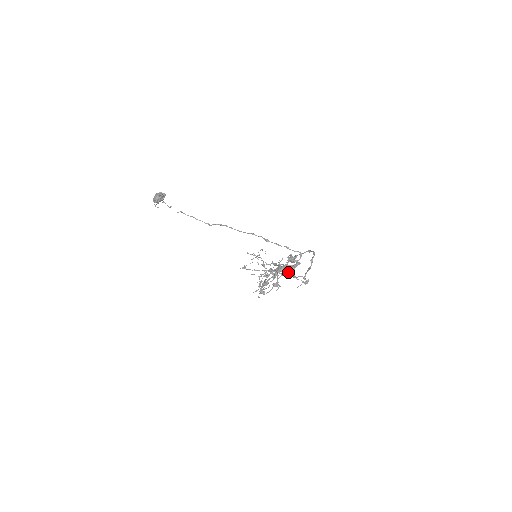
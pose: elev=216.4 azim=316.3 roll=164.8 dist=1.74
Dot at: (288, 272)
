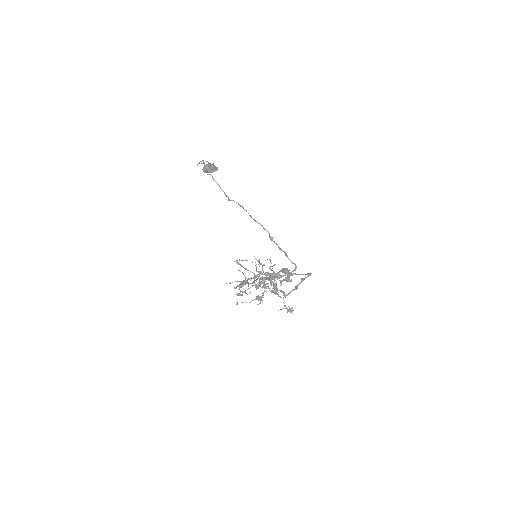
Dot at: (271, 279)
